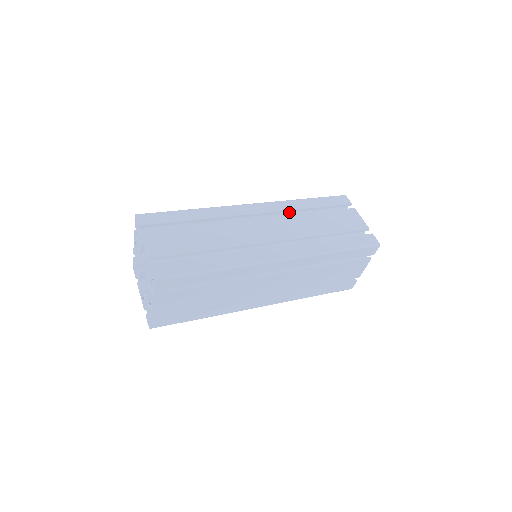
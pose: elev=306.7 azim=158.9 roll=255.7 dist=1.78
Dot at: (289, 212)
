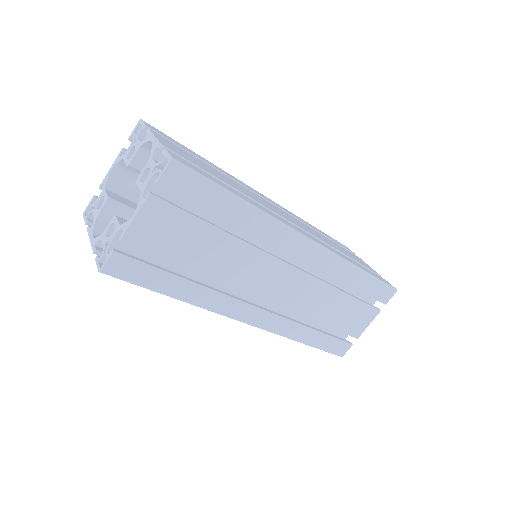
Dot at: occluded
